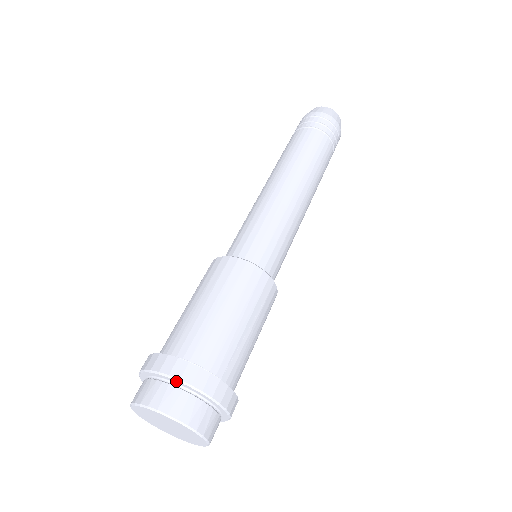
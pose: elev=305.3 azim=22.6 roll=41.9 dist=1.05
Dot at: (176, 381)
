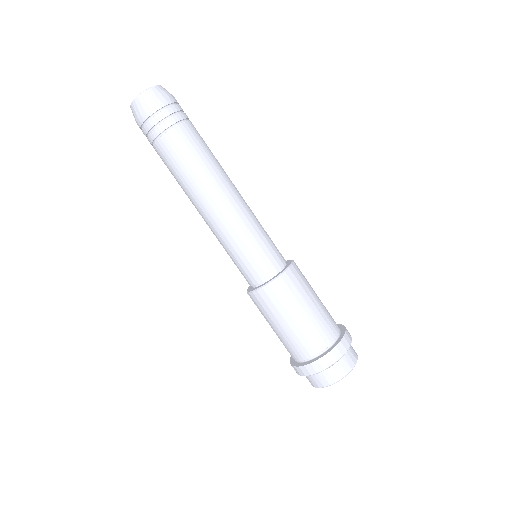
Dot at: (329, 367)
